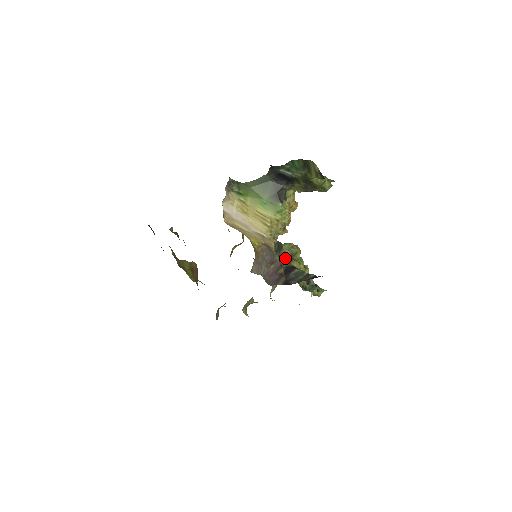
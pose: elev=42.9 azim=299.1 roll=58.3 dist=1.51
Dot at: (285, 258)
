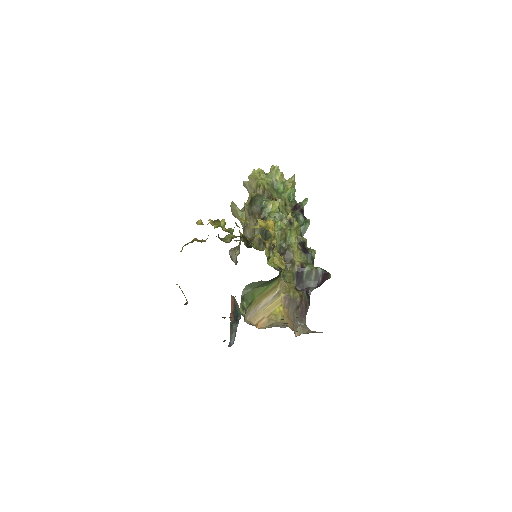
Dot at: (286, 258)
